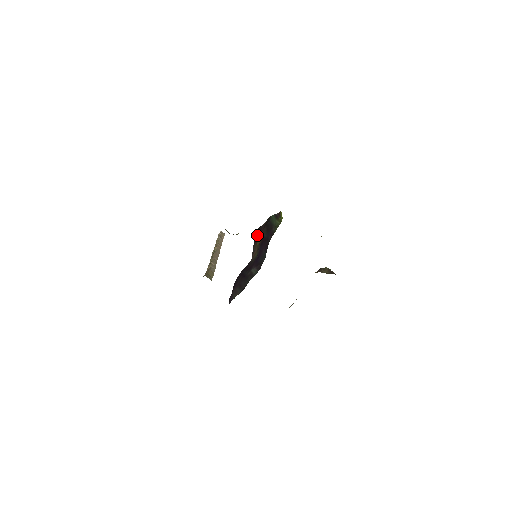
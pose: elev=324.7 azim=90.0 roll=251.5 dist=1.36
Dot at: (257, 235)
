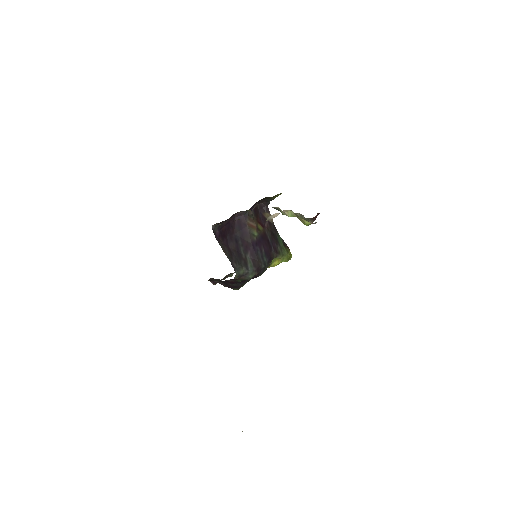
Dot at: (260, 219)
